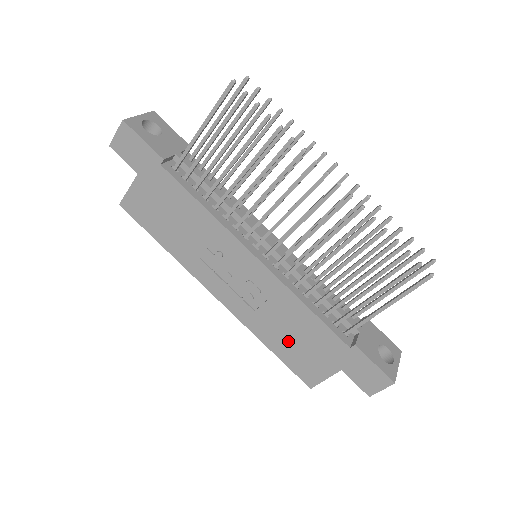
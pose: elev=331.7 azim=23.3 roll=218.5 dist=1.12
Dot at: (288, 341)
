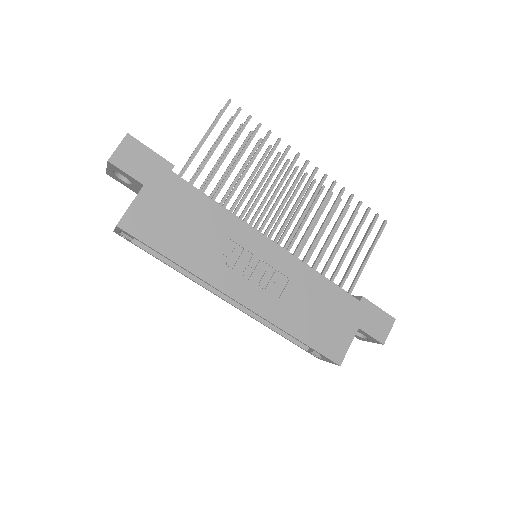
Dot at: (312, 320)
